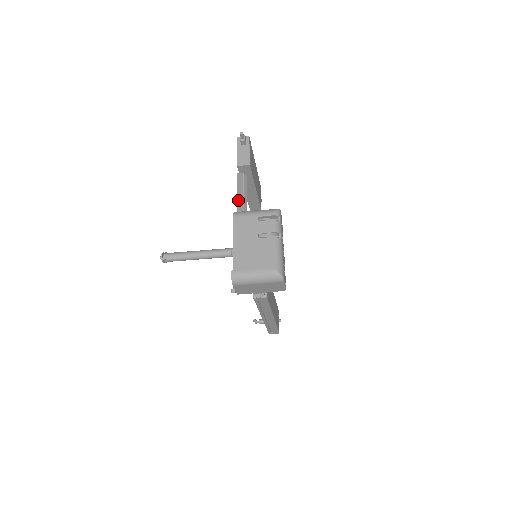
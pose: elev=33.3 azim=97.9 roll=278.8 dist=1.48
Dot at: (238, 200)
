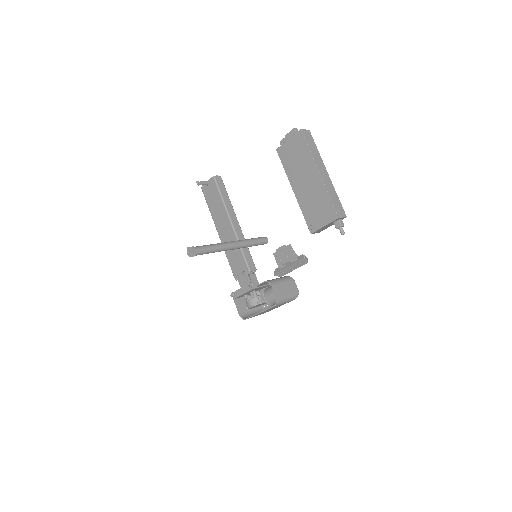
Dot at: (285, 271)
